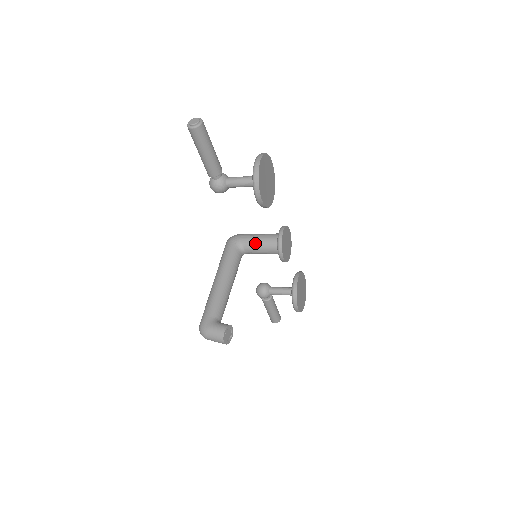
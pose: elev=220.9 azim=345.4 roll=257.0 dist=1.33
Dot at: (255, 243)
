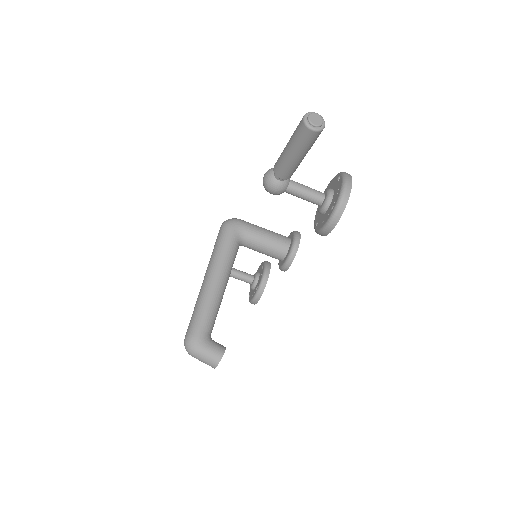
Dot at: (261, 241)
